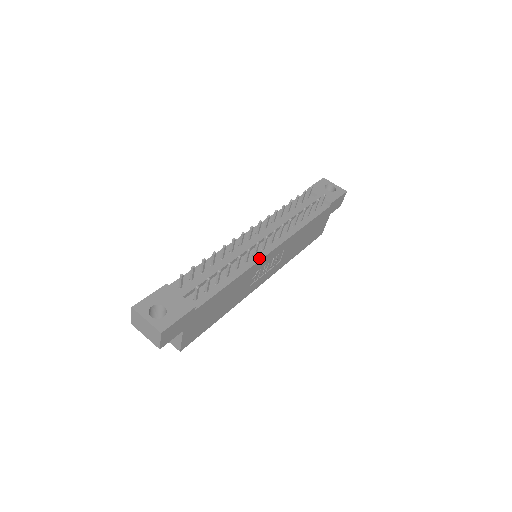
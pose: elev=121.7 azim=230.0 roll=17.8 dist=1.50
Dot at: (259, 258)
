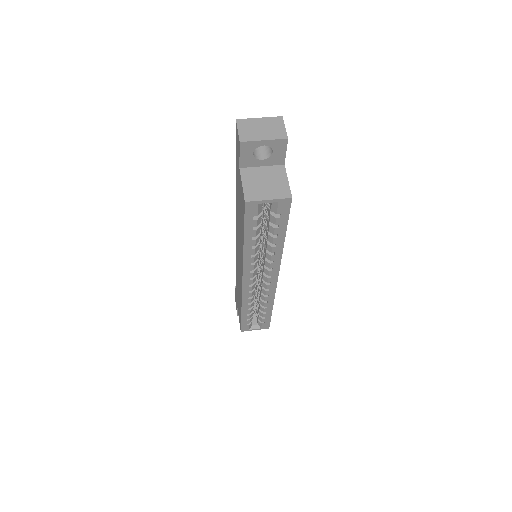
Dot at: occluded
